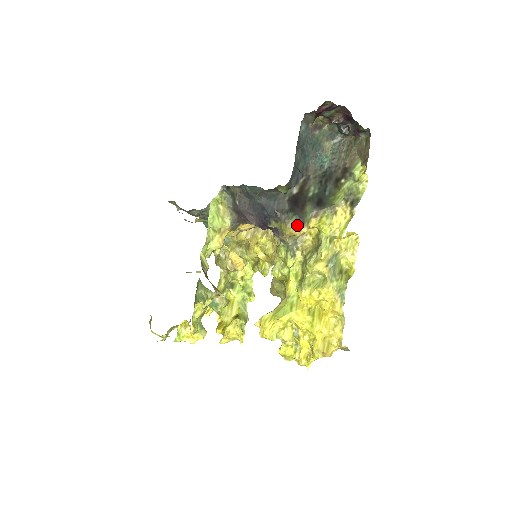
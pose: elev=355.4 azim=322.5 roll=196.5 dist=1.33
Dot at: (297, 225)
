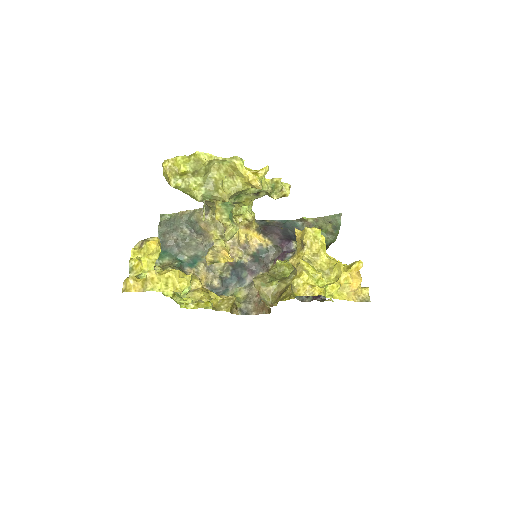
Dot at: occluded
